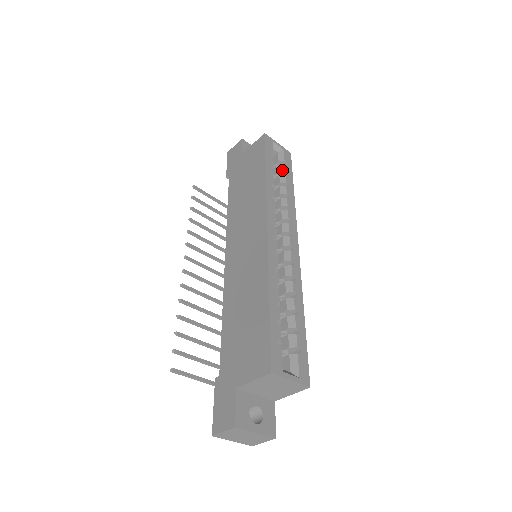
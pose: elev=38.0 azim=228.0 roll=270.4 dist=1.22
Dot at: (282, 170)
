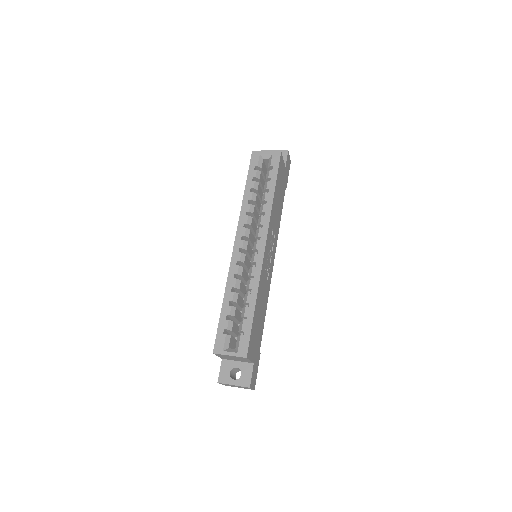
Dot at: (267, 177)
